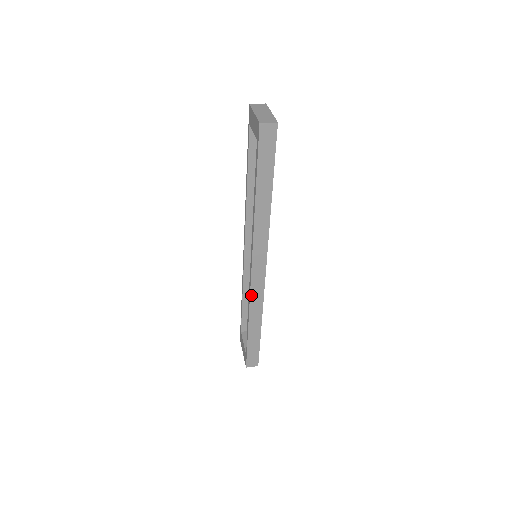
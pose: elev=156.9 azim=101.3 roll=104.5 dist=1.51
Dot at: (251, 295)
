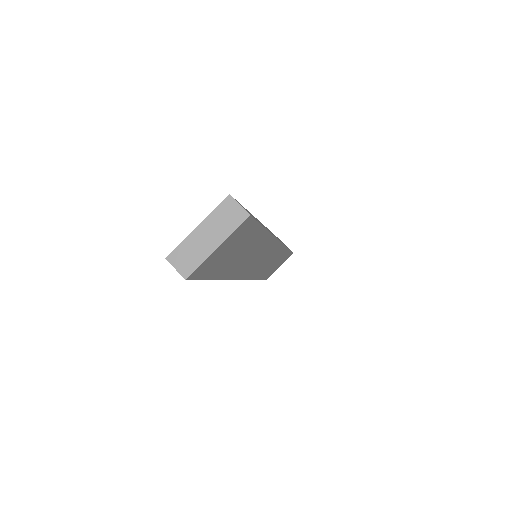
Dot at: occluded
